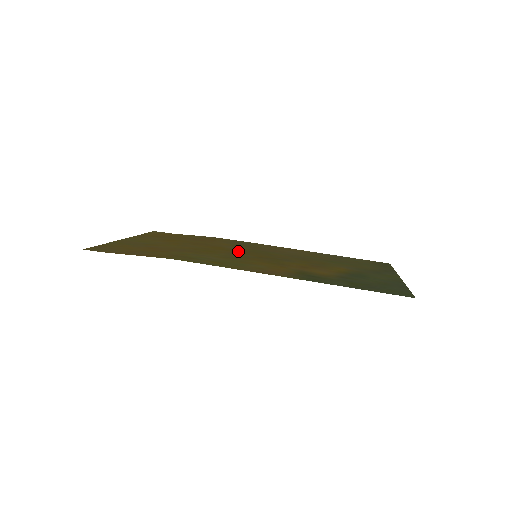
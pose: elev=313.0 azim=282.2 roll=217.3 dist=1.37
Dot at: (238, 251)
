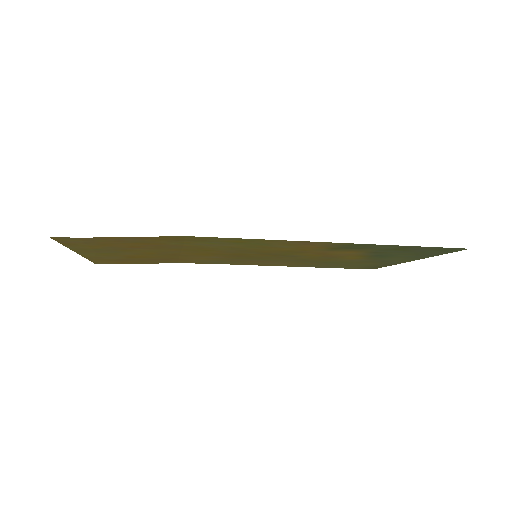
Dot at: (231, 255)
